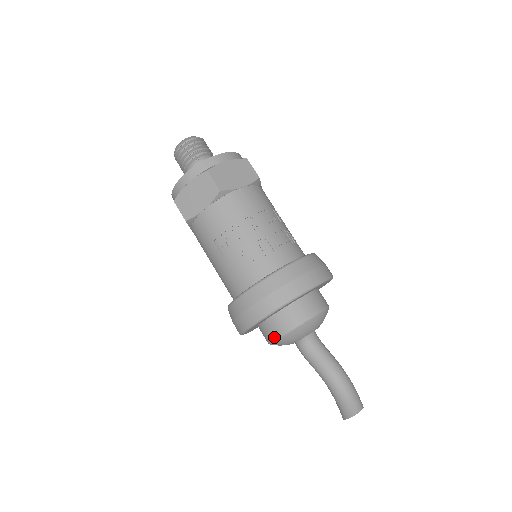
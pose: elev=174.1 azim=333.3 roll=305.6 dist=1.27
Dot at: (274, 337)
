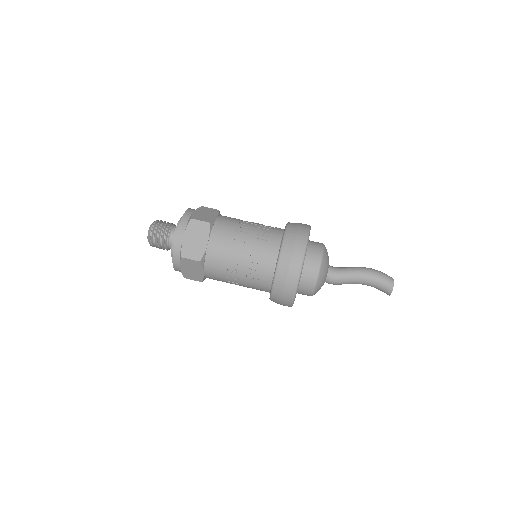
Dot at: occluded
